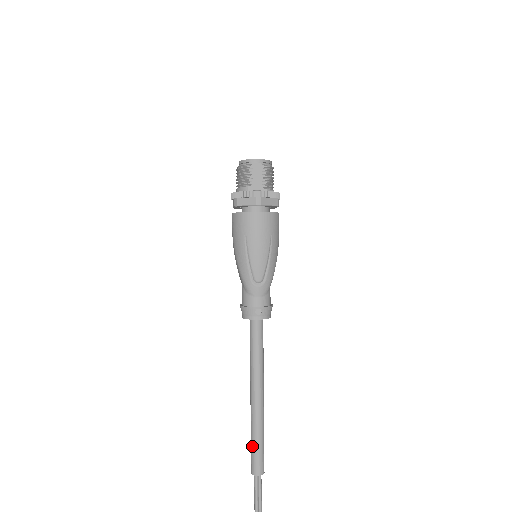
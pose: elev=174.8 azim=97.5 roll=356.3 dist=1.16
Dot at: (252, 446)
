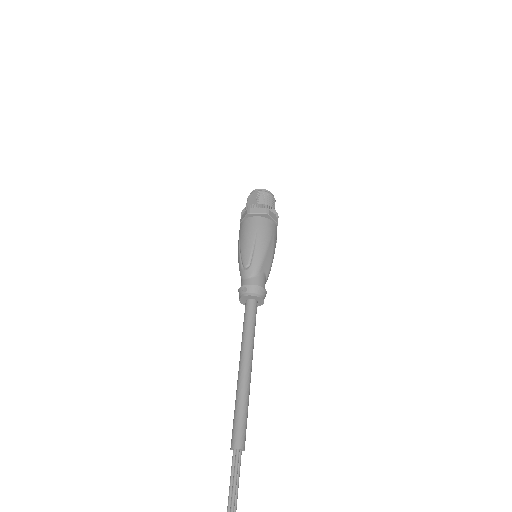
Dot at: occluded
